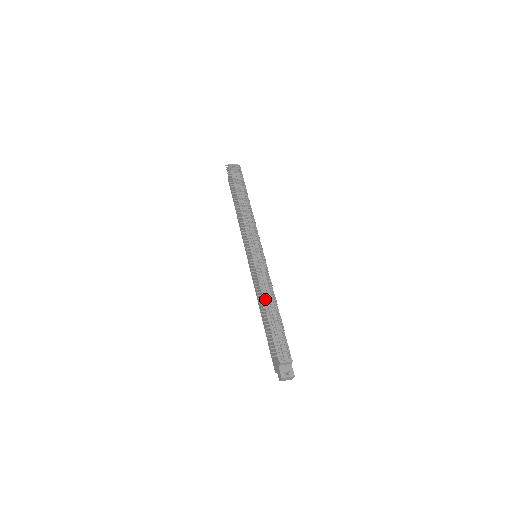
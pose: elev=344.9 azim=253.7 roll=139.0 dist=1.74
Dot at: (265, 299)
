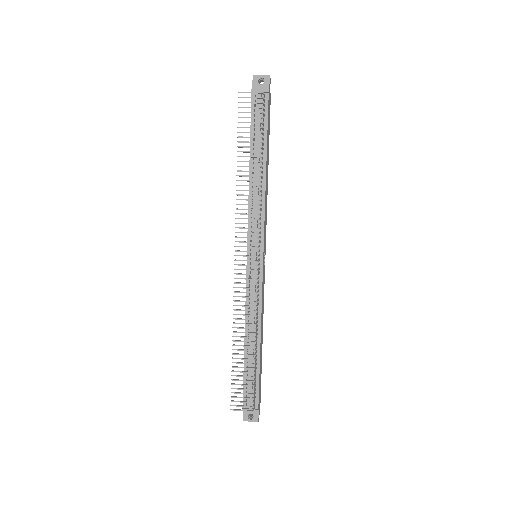
Dot at: occluded
